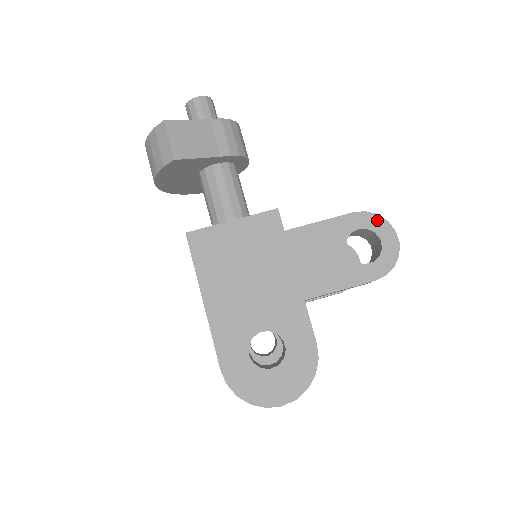
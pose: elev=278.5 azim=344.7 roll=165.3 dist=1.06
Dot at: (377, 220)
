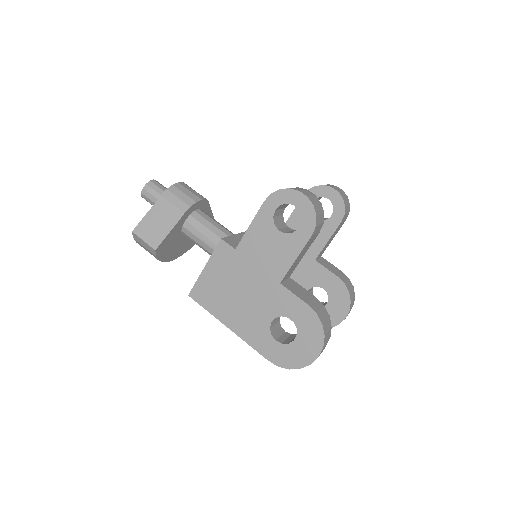
Dot at: (281, 194)
